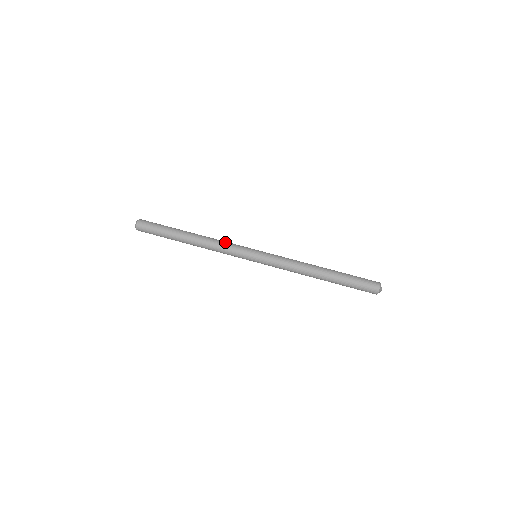
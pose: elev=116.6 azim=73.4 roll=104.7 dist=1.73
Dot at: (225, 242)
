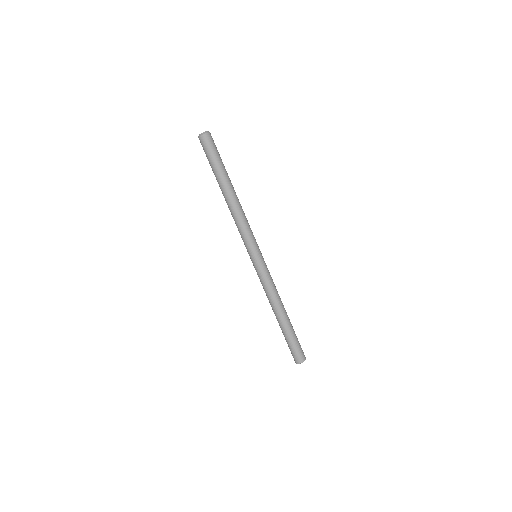
Dot at: (246, 225)
